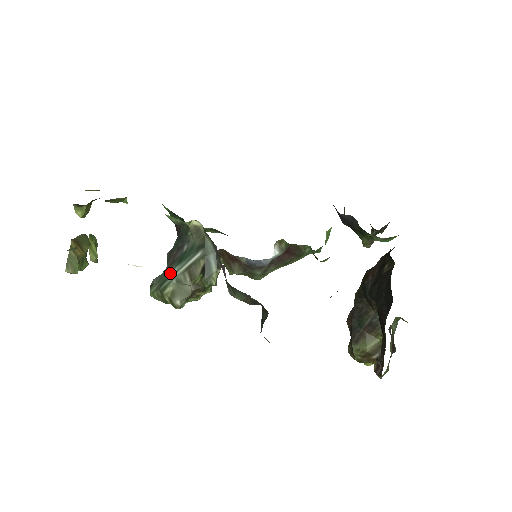
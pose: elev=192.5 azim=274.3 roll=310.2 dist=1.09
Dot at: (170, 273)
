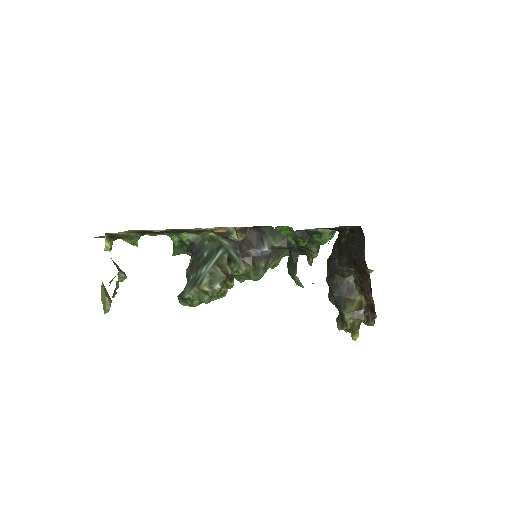
Dot at: (199, 274)
